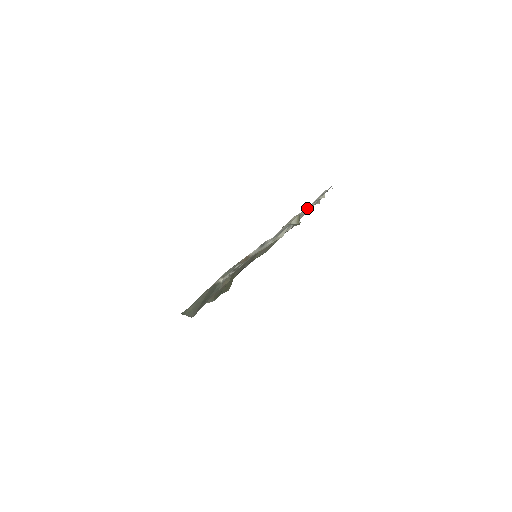
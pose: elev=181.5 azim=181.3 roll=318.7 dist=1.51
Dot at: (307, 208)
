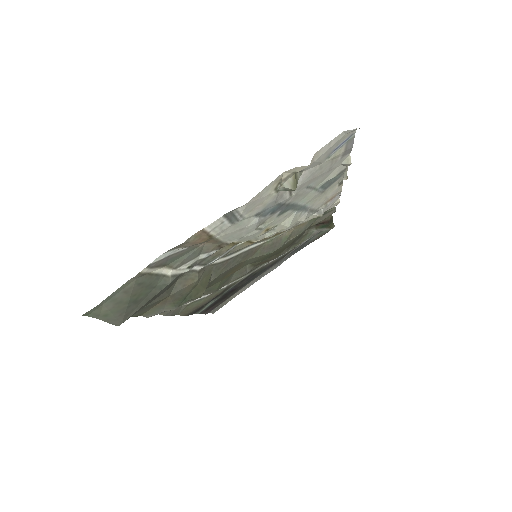
Dot at: (318, 172)
